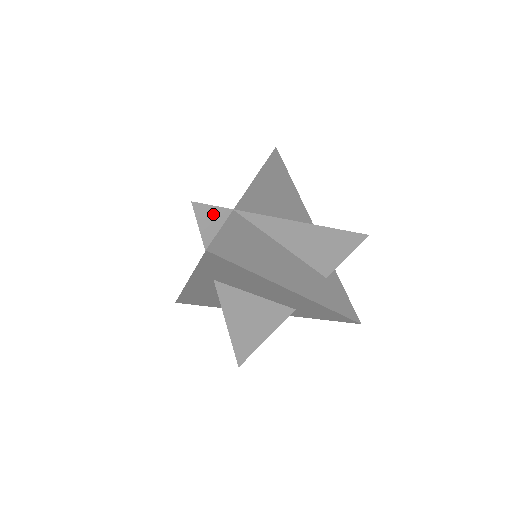
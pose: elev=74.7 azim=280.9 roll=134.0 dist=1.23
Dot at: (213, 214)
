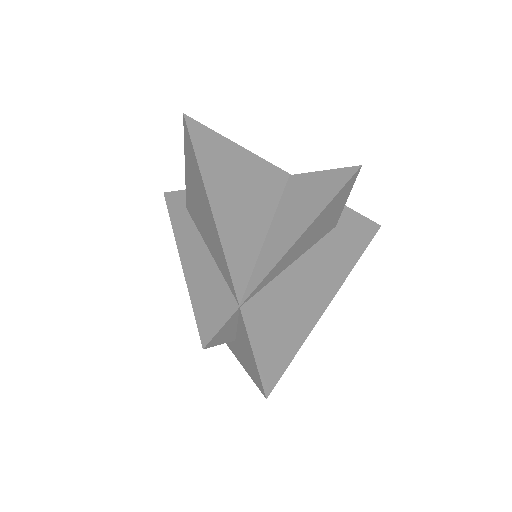
Dot at: (225, 328)
